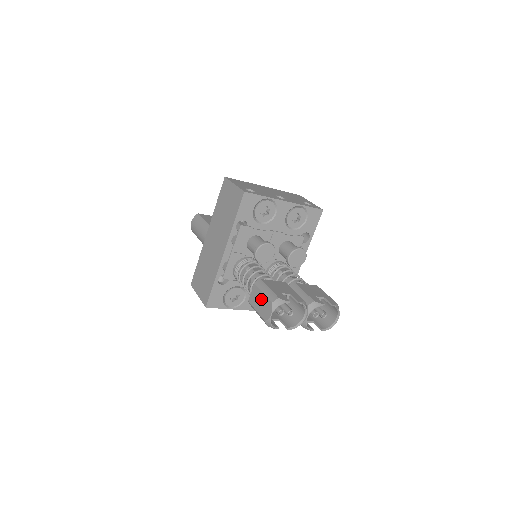
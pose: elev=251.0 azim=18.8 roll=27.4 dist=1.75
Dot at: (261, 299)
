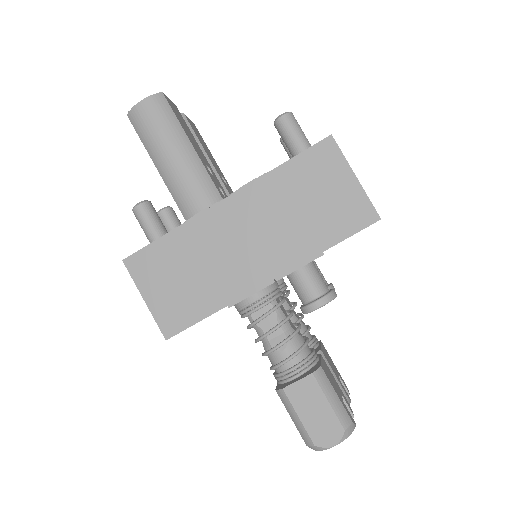
Dot at: (320, 409)
